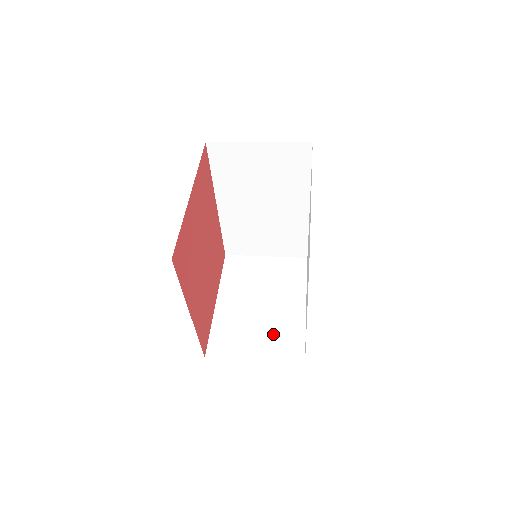
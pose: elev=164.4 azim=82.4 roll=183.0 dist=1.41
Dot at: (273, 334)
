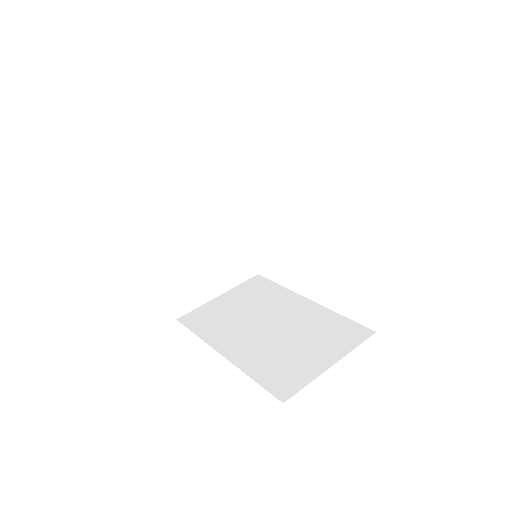
Dot at: (227, 262)
